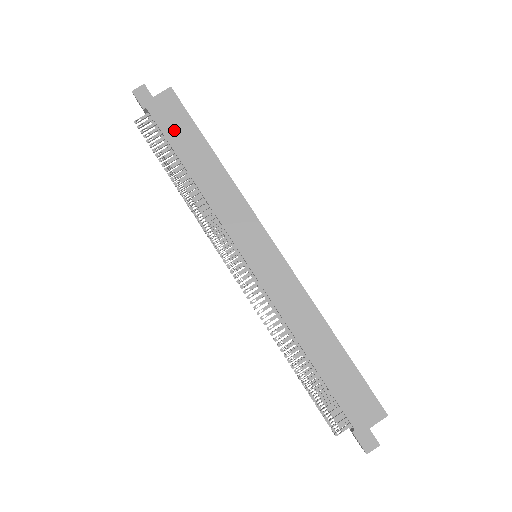
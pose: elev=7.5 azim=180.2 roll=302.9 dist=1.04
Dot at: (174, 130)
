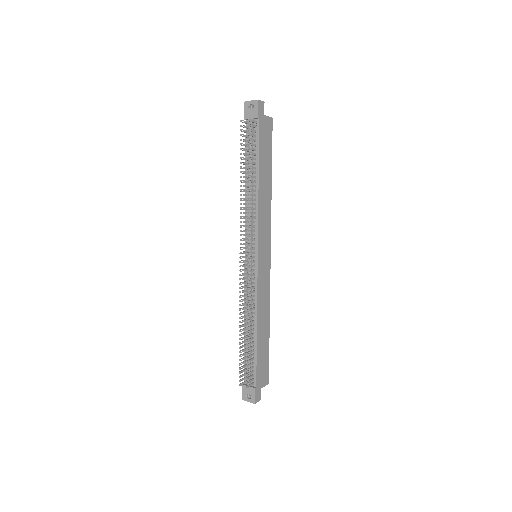
Dot at: (264, 146)
